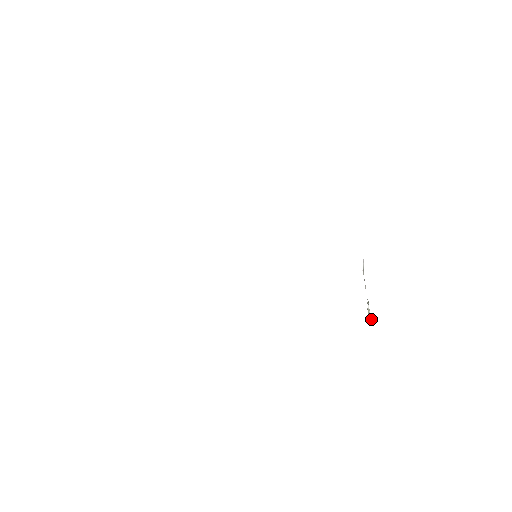
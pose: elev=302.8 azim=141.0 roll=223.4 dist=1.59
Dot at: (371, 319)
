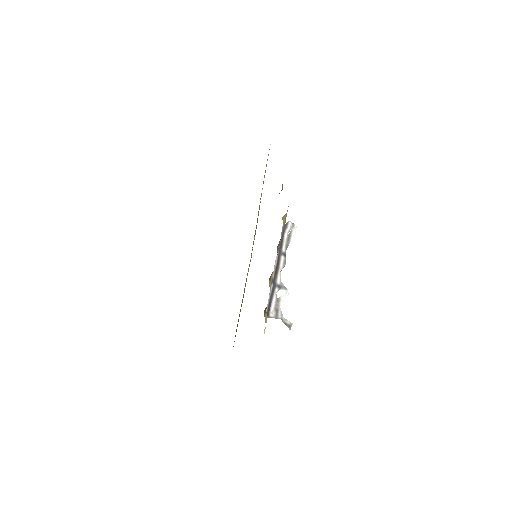
Dot at: (279, 316)
